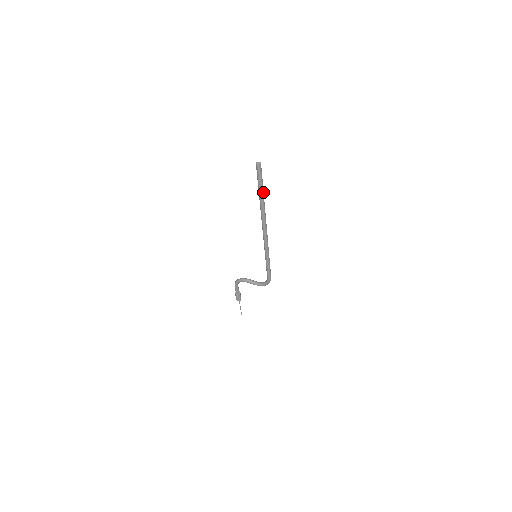
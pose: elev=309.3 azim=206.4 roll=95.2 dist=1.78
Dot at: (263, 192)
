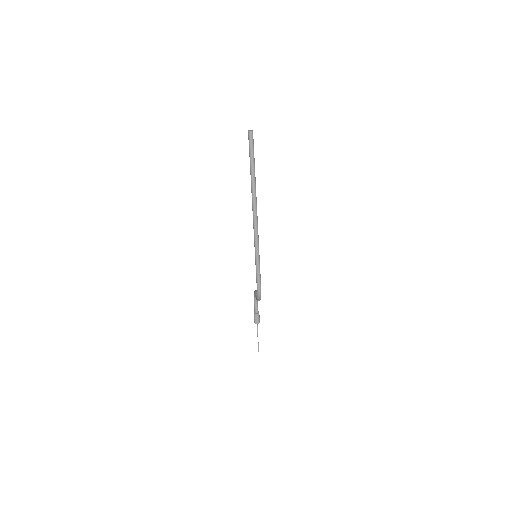
Dot at: (253, 166)
